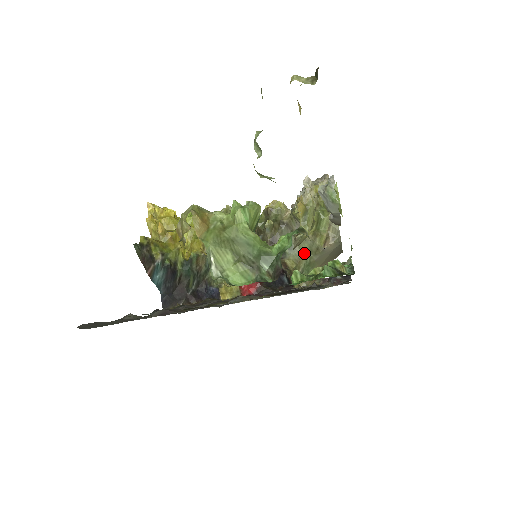
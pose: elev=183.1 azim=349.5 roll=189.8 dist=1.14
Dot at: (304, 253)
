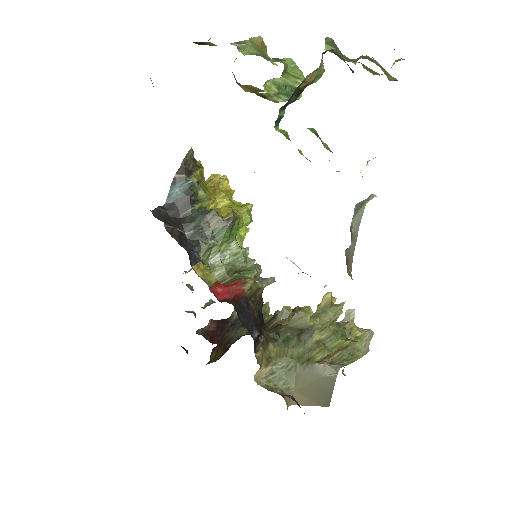
Dot at: (293, 355)
